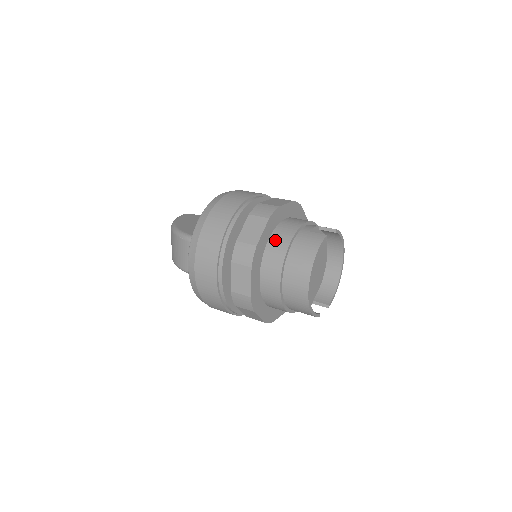
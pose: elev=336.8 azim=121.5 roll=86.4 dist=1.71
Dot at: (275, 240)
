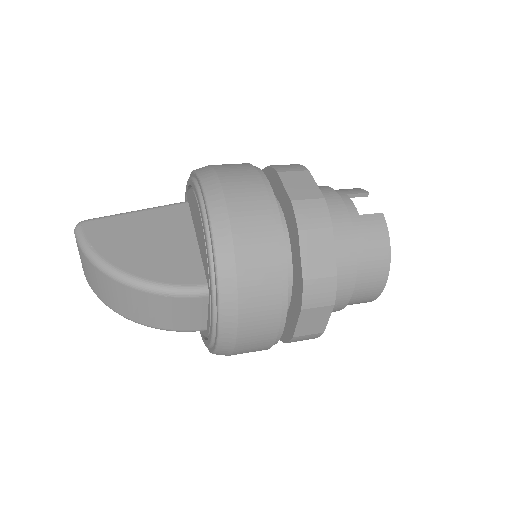
Dot at: (335, 249)
